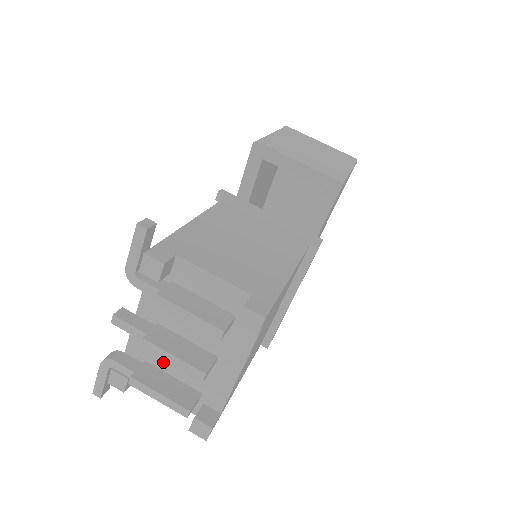
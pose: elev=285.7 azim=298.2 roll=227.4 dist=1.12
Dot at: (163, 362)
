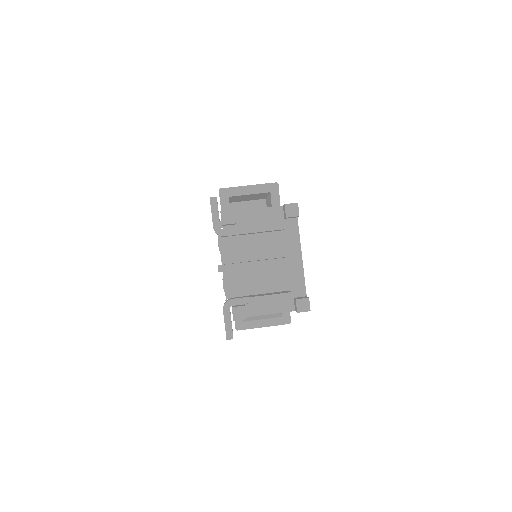
Dot at: (257, 288)
